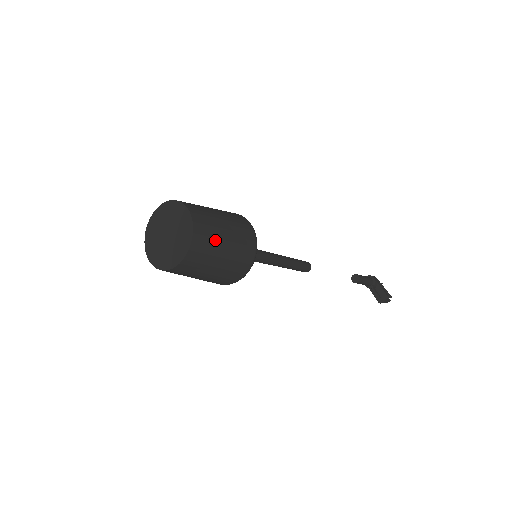
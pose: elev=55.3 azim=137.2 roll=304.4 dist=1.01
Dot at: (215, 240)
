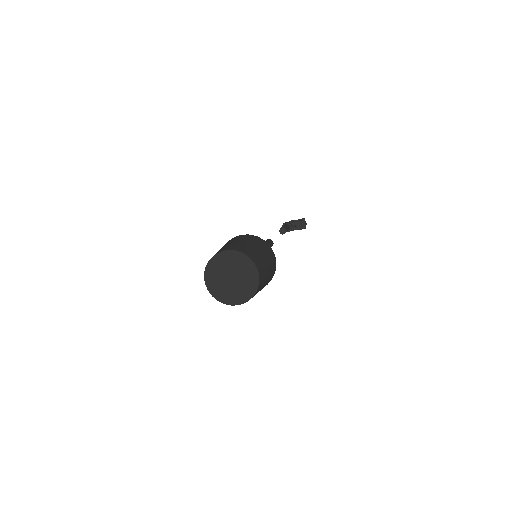
Dot at: (251, 249)
